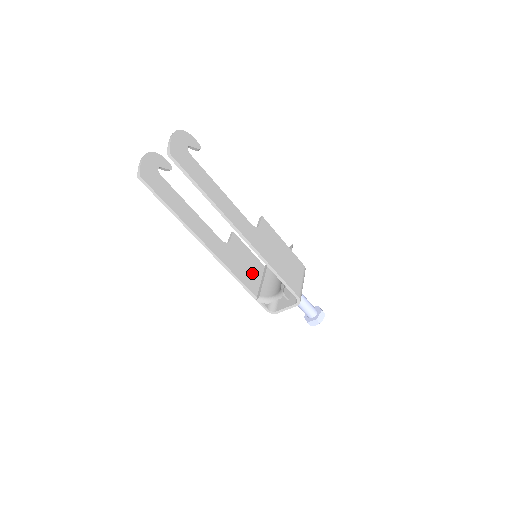
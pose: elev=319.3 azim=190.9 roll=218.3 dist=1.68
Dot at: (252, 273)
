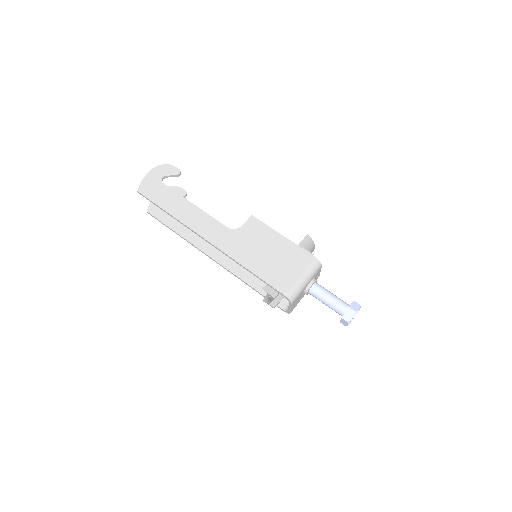
Dot at: occluded
